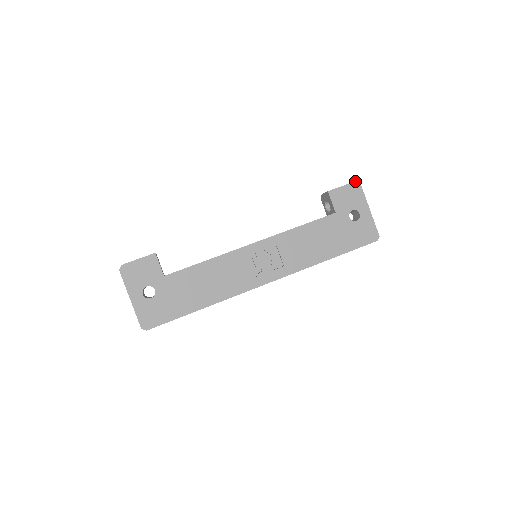
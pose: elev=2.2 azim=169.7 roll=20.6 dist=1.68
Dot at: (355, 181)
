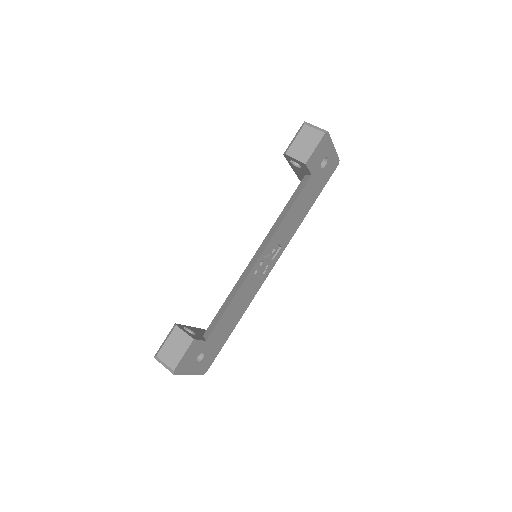
Dot at: (324, 134)
